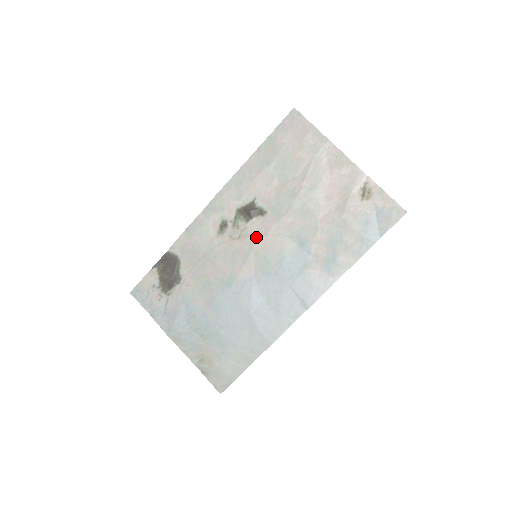
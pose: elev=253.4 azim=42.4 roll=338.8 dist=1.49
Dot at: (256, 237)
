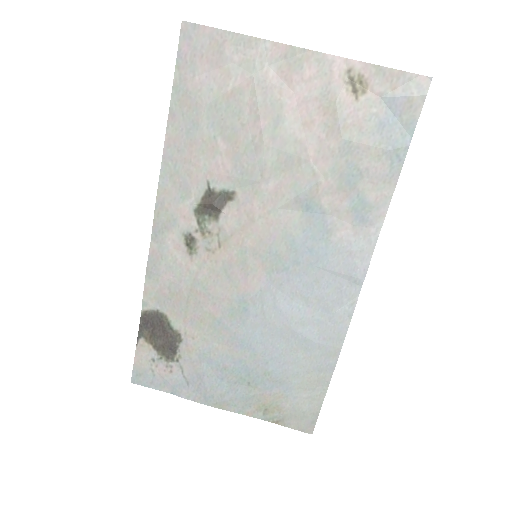
Dot at: (241, 232)
